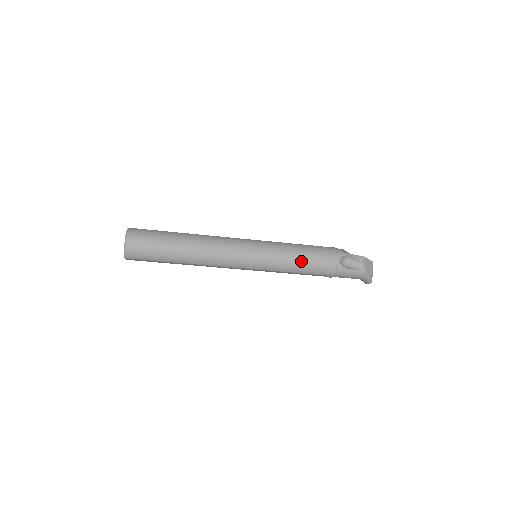
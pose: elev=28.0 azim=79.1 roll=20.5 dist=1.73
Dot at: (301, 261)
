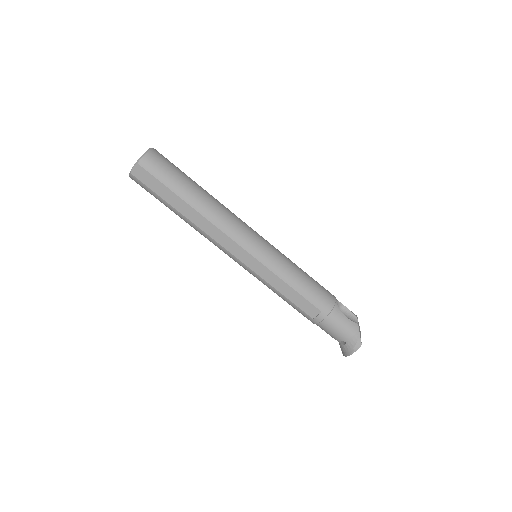
Dot at: (303, 277)
